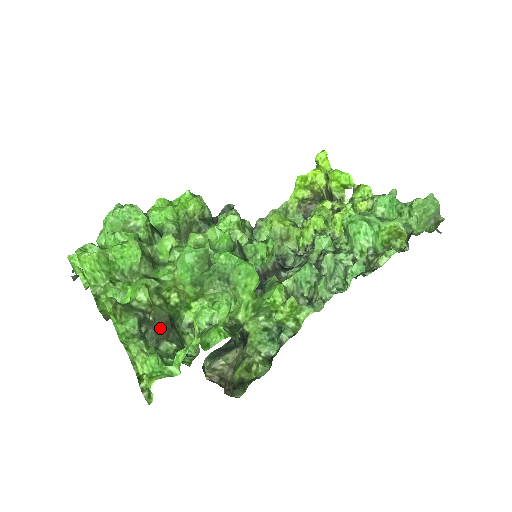
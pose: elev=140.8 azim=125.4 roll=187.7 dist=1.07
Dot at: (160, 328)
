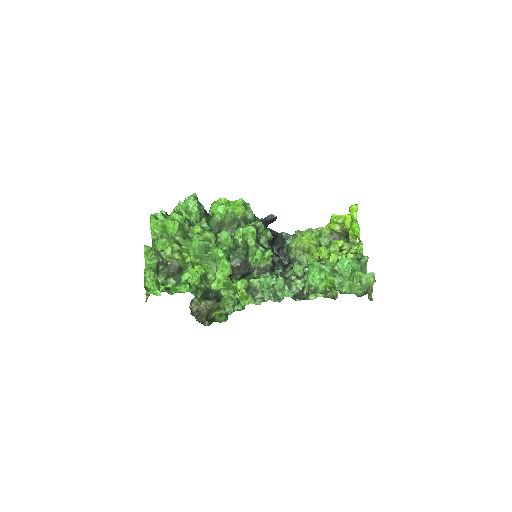
Dot at: (171, 270)
